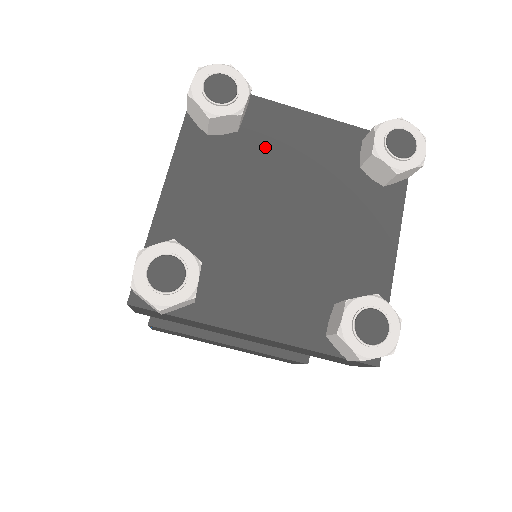
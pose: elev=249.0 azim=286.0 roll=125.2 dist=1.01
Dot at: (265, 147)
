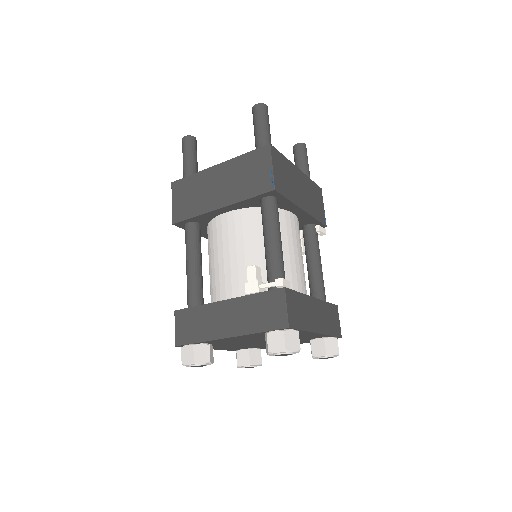
Dot at: occluded
